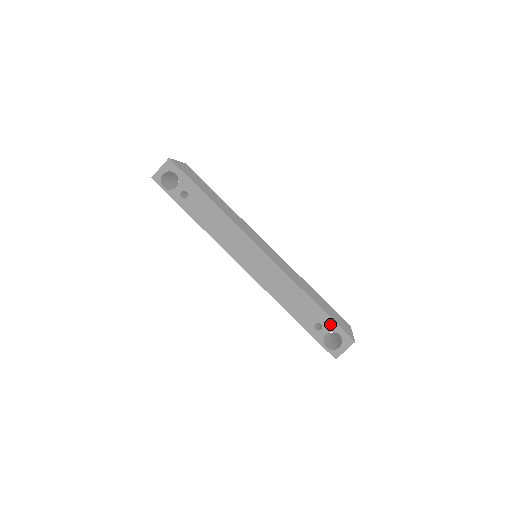
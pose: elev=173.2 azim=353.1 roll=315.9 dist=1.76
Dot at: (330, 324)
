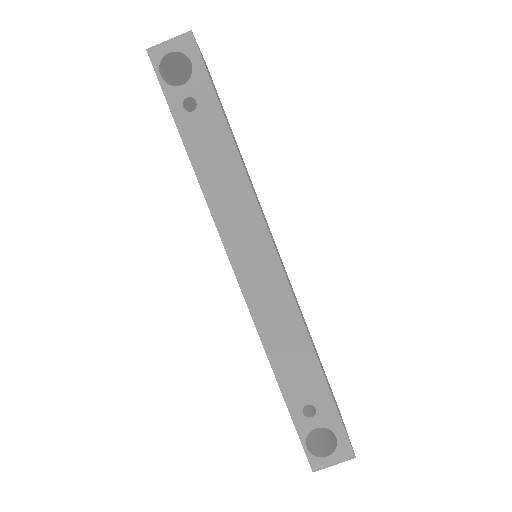
Dot at: (330, 415)
